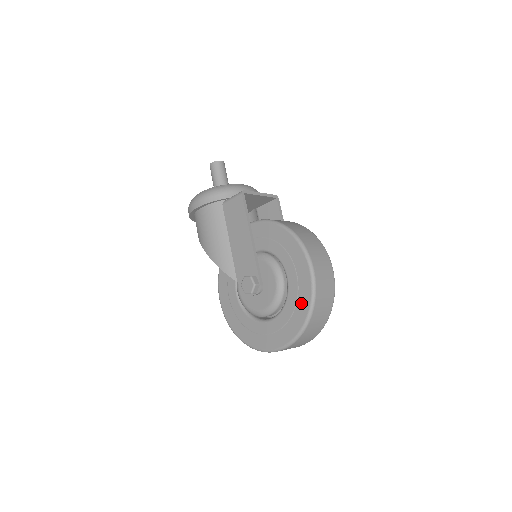
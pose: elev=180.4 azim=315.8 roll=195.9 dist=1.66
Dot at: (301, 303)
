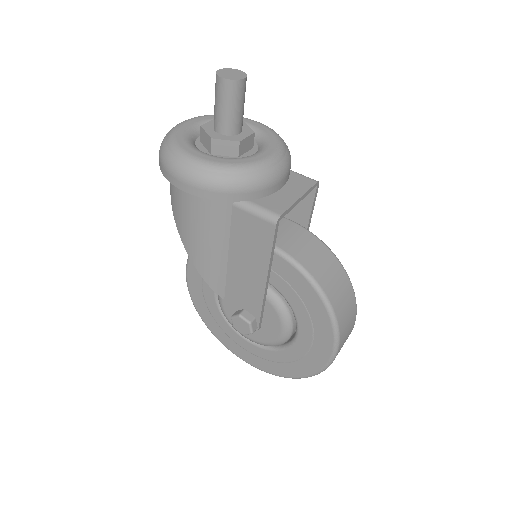
Dot at: (302, 366)
